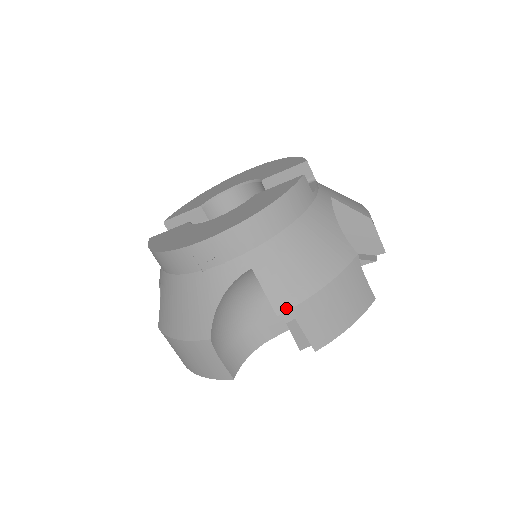
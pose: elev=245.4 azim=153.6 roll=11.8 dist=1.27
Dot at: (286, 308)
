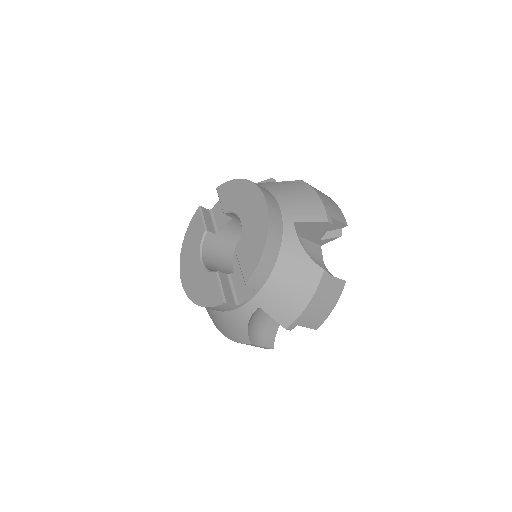
Dot at: (216, 327)
